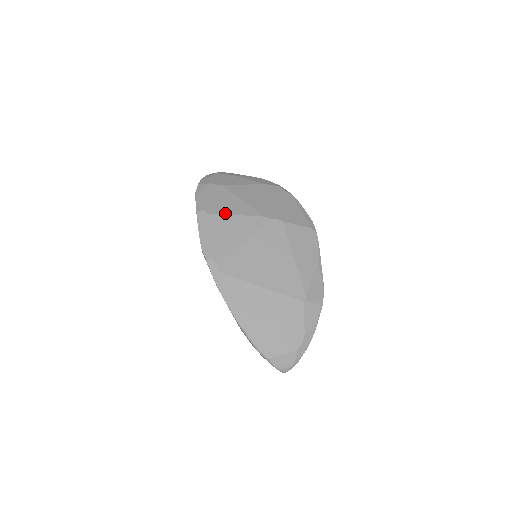
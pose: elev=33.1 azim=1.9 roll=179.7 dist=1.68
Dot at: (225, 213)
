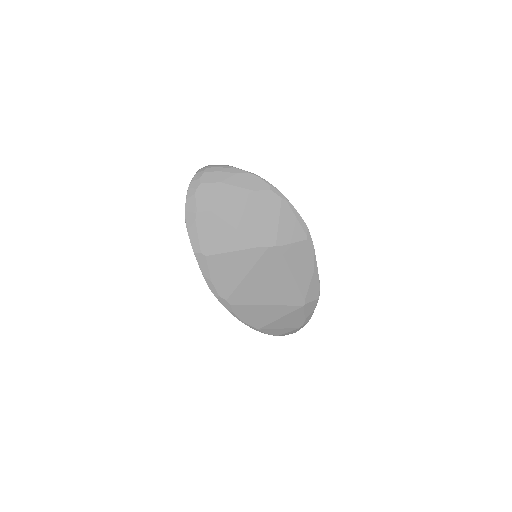
Dot at: (222, 252)
